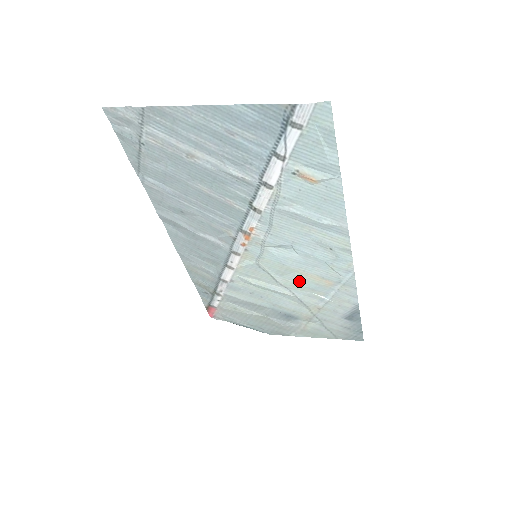
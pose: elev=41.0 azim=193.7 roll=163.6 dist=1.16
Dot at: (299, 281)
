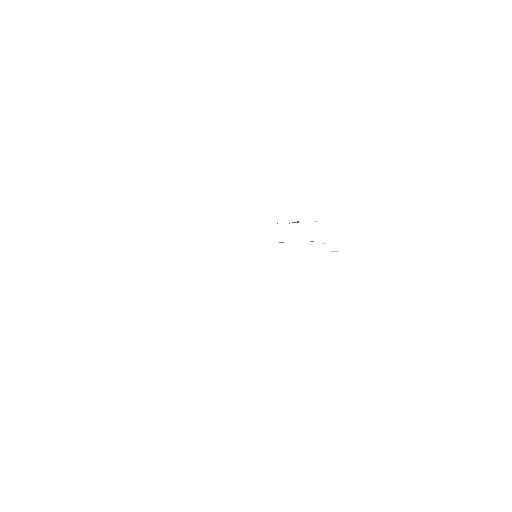
Dot at: occluded
